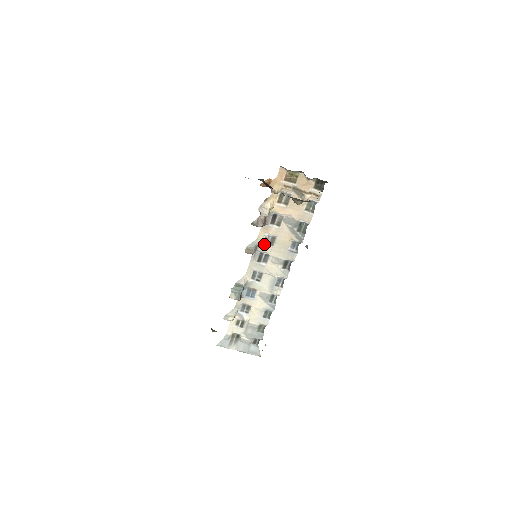
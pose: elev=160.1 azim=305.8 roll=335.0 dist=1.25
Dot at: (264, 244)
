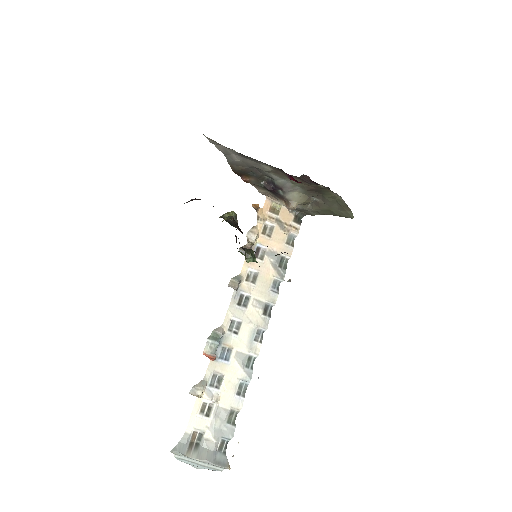
Dot at: (246, 282)
